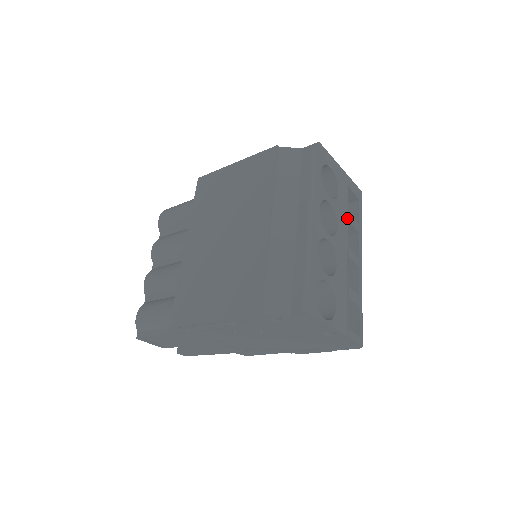
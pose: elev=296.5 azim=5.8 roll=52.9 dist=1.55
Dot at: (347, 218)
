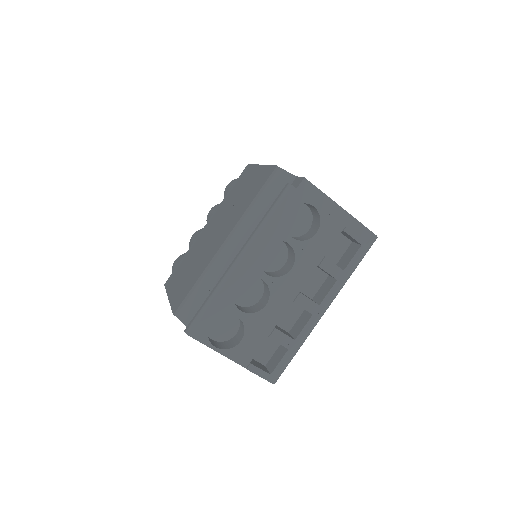
Dot at: (319, 262)
